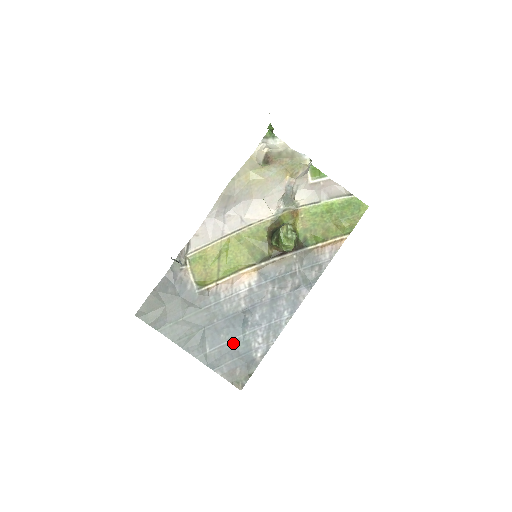
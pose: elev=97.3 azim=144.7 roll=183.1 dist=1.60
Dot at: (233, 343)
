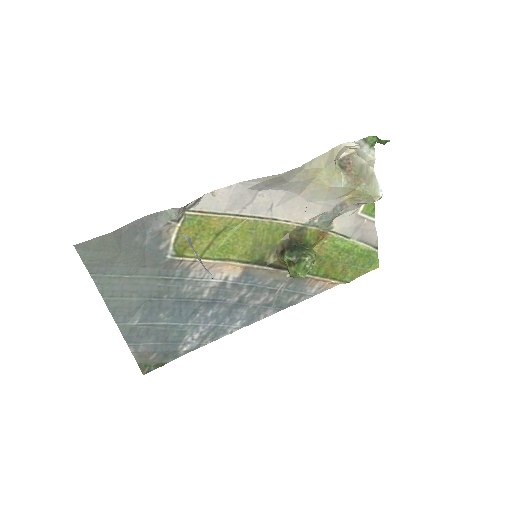
Dot at: (168, 327)
